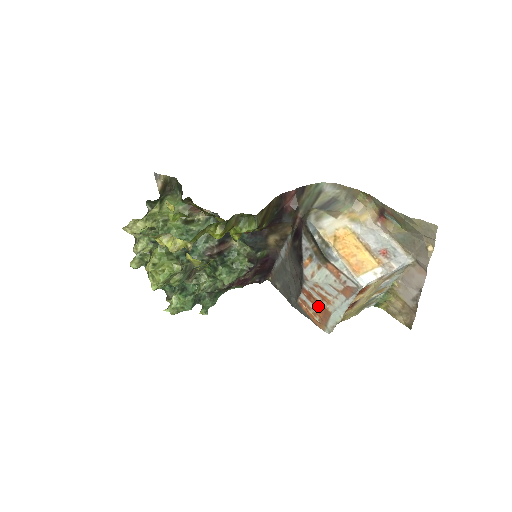
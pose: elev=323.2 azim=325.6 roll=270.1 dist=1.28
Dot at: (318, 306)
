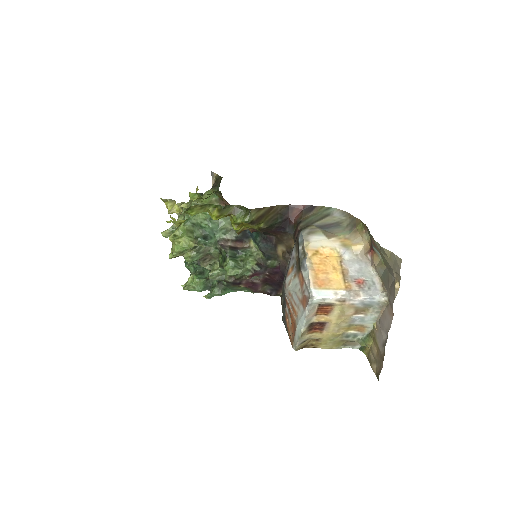
Dot at: (292, 319)
